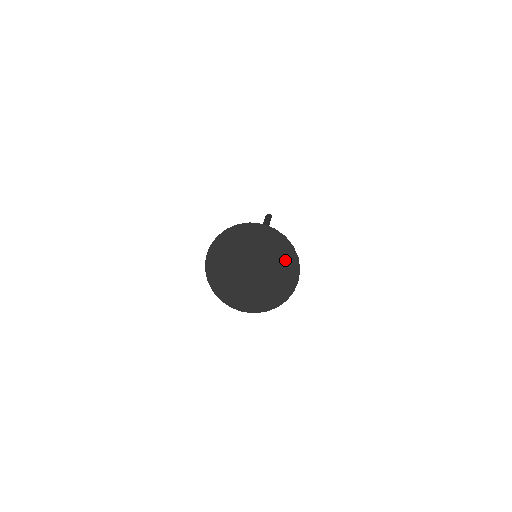
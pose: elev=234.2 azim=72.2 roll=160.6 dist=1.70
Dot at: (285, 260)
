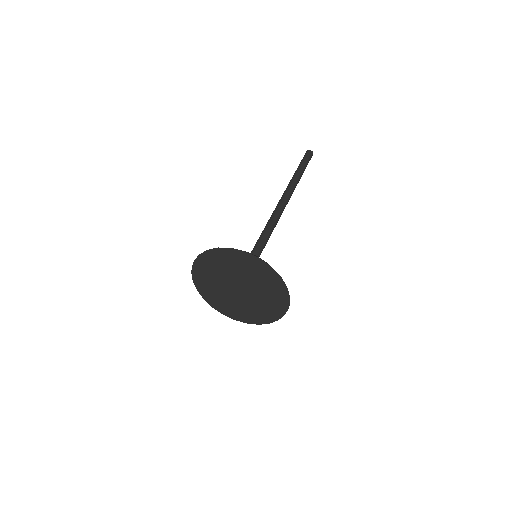
Dot at: (268, 311)
